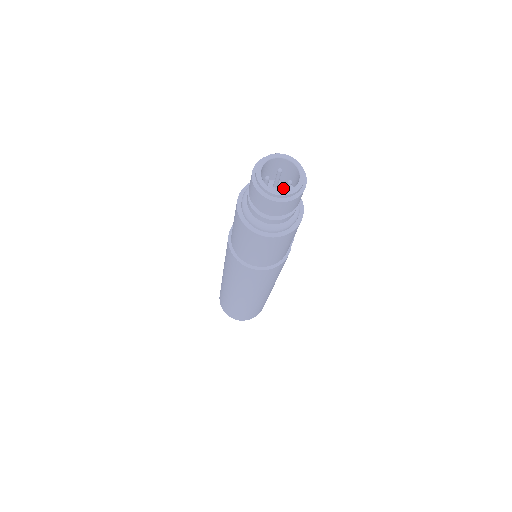
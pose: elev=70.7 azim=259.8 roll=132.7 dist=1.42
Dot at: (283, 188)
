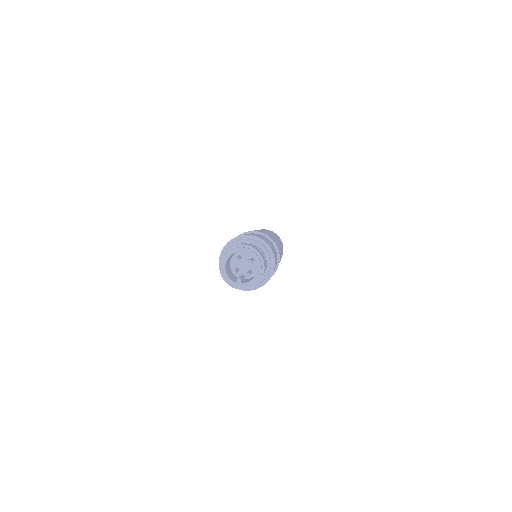
Dot at: (256, 265)
